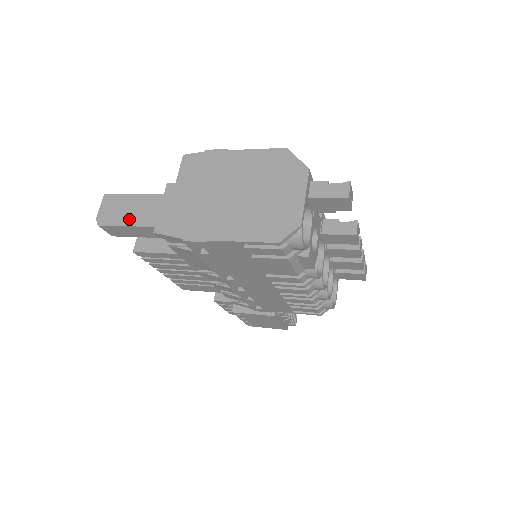
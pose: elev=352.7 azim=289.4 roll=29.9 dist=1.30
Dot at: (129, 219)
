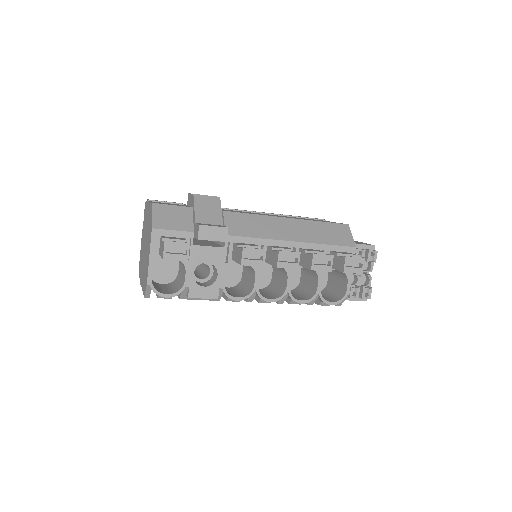
Dot at: occluded
